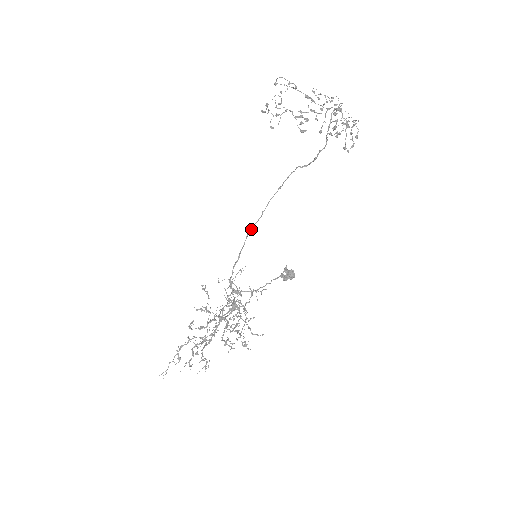
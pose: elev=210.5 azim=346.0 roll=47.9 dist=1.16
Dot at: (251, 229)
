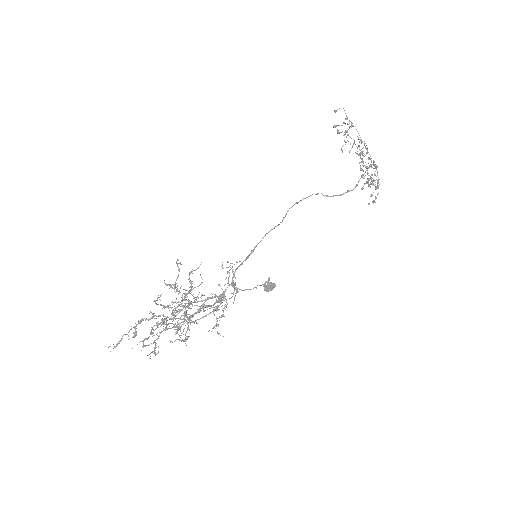
Dot at: (272, 229)
